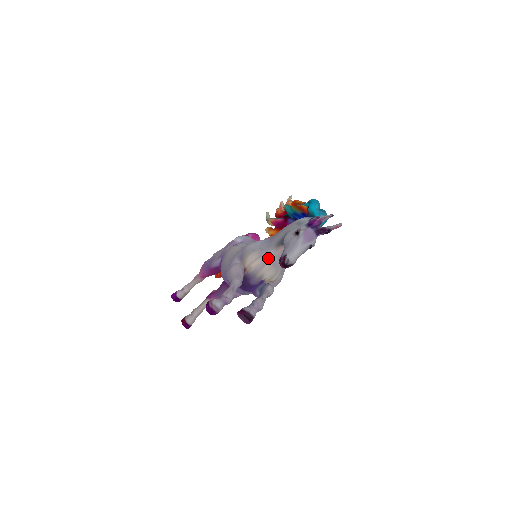
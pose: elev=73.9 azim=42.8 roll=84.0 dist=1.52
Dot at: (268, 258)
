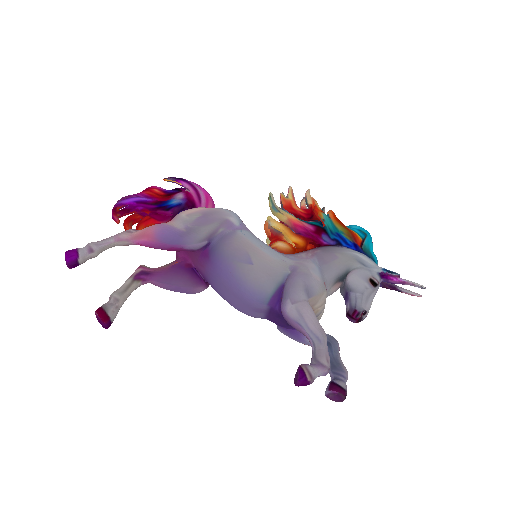
Dot at: occluded
